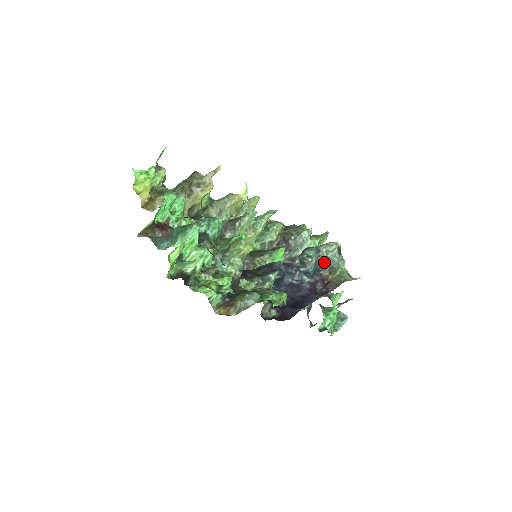
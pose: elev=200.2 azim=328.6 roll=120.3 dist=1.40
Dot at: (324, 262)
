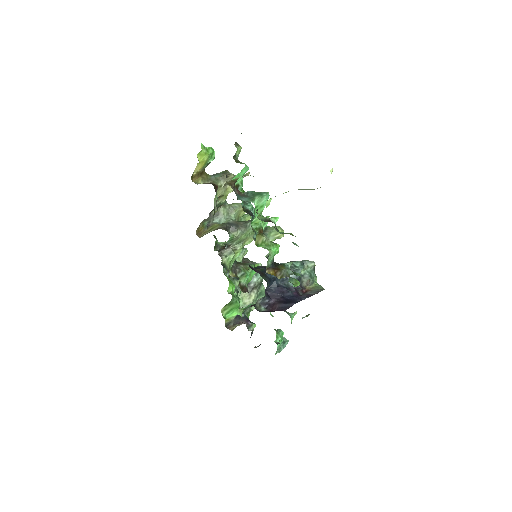
Dot at: (303, 275)
